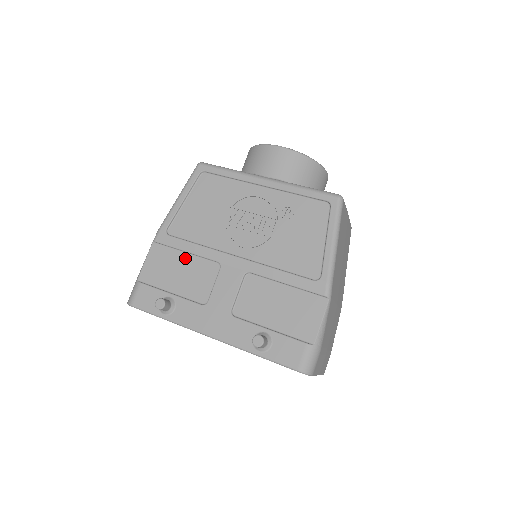
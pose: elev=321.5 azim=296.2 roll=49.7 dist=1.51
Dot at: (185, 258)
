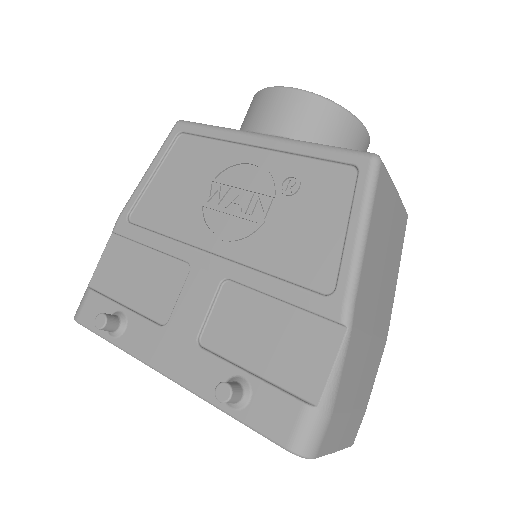
Dot at: (147, 256)
